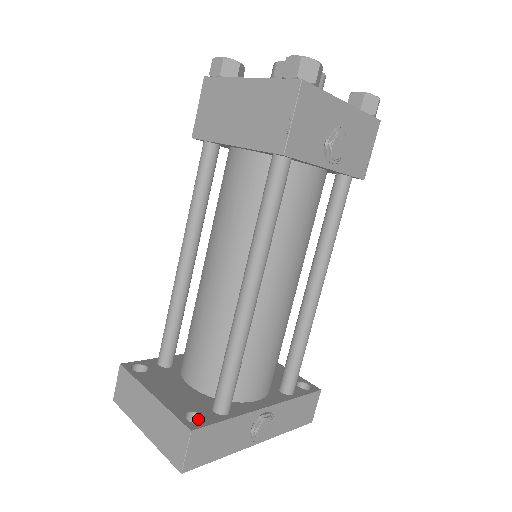
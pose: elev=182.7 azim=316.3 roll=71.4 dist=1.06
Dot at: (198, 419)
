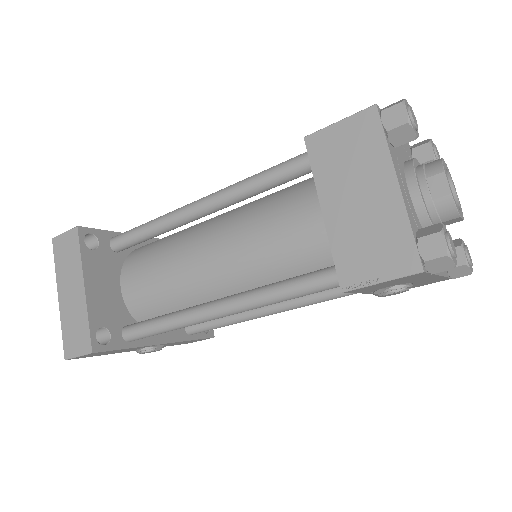
Dot at: (106, 333)
